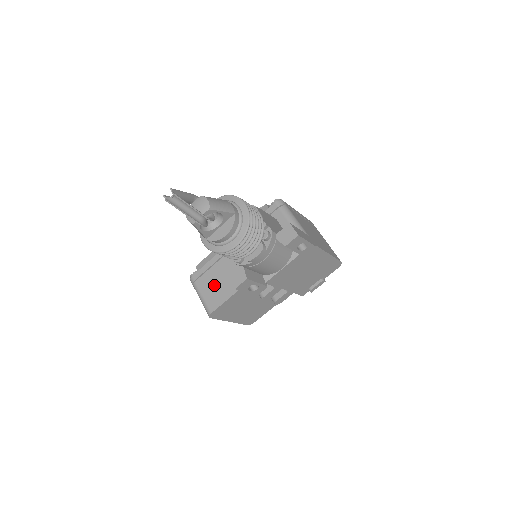
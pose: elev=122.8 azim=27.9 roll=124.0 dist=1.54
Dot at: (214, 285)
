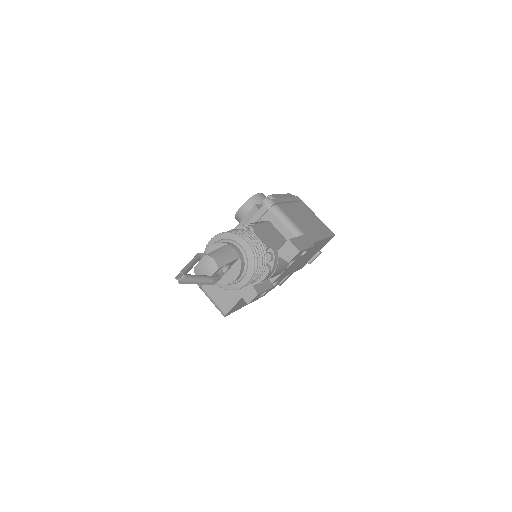
Dot at: (222, 288)
